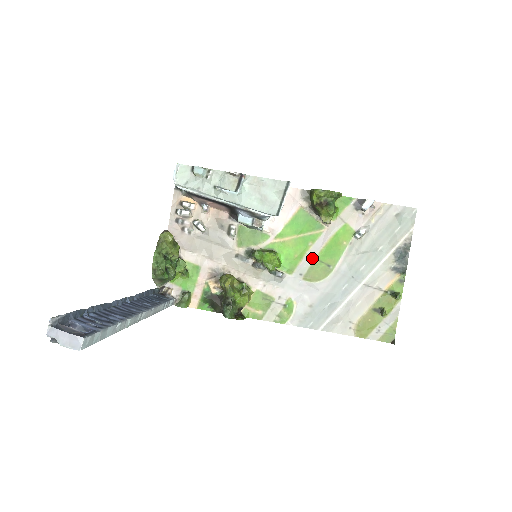
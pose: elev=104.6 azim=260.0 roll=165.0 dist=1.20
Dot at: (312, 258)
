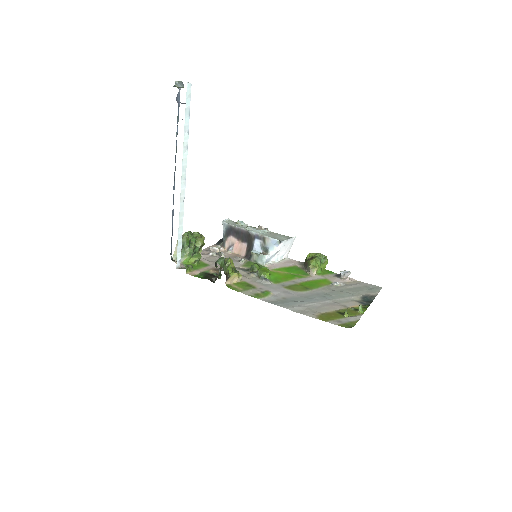
Dot at: (295, 283)
